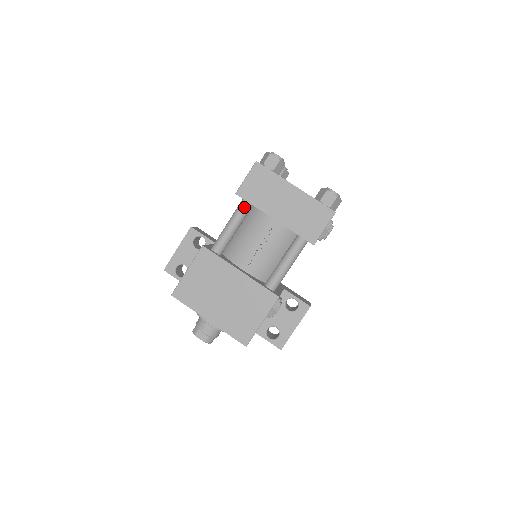
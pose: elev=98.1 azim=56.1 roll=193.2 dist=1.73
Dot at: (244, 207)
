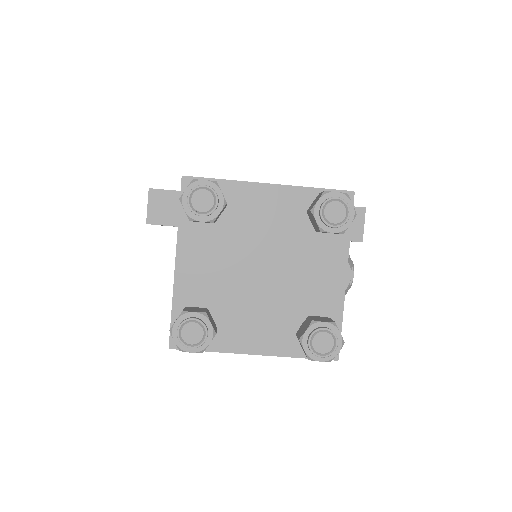
Dot at: occluded
